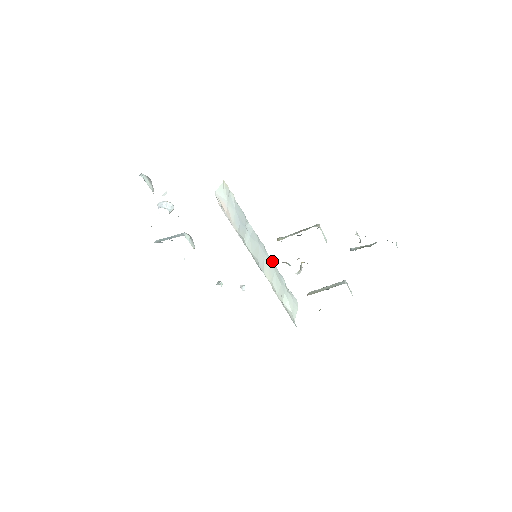
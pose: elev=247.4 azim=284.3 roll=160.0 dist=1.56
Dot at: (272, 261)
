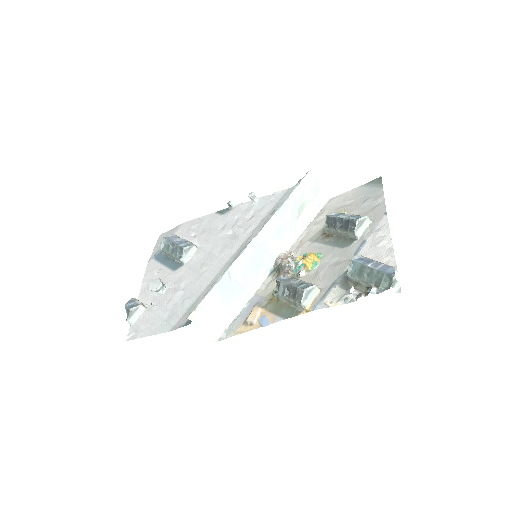
Dot at: (268, 226)
